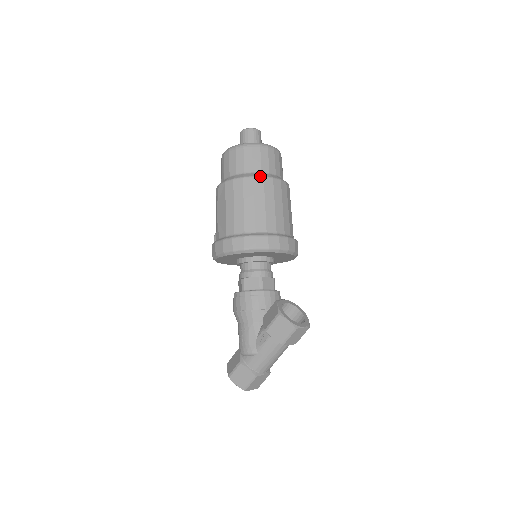
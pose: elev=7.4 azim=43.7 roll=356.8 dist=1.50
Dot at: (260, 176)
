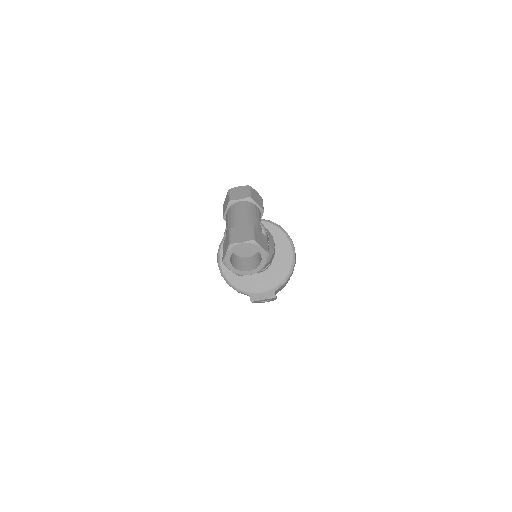
Dot at: occluded
